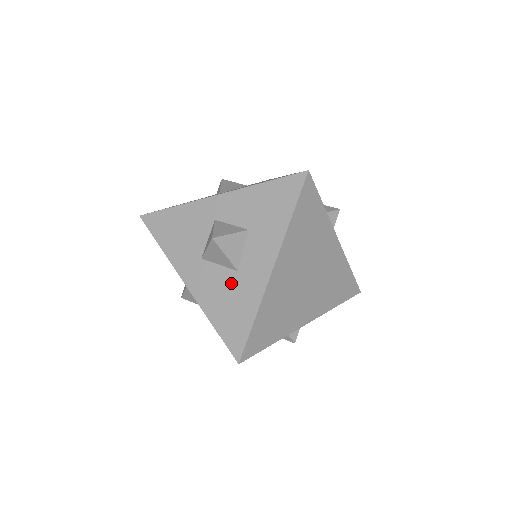
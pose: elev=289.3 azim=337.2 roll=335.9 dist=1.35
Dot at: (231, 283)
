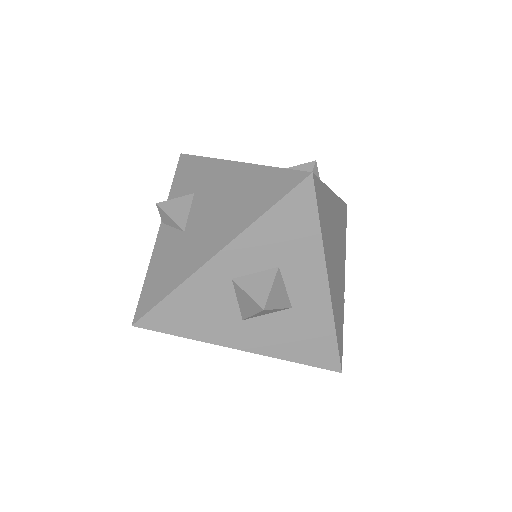
Dot at: (292, 321)
